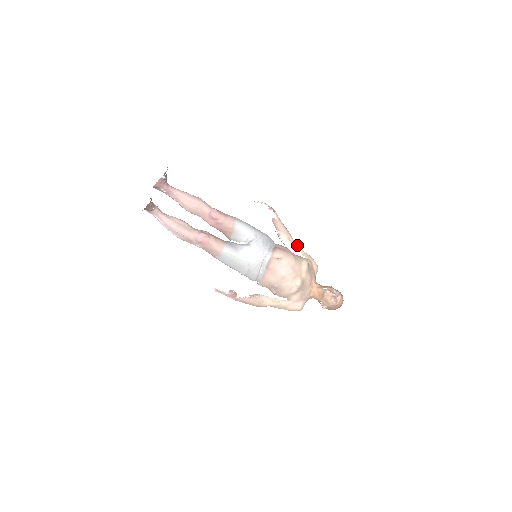
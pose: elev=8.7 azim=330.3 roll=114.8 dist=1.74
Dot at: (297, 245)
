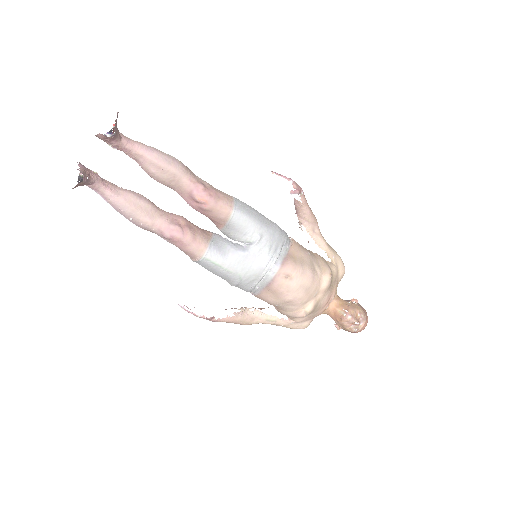
Dot at: (323, 240)
